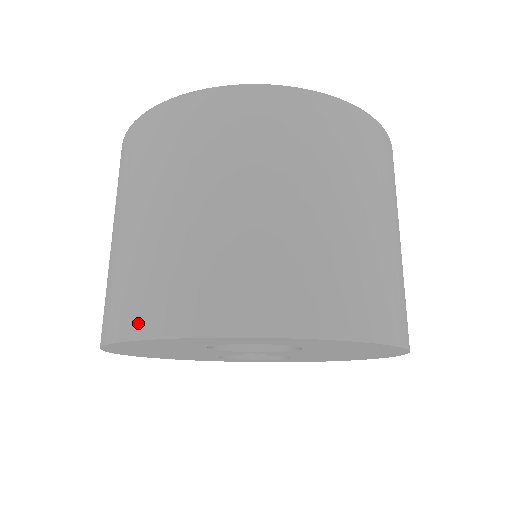
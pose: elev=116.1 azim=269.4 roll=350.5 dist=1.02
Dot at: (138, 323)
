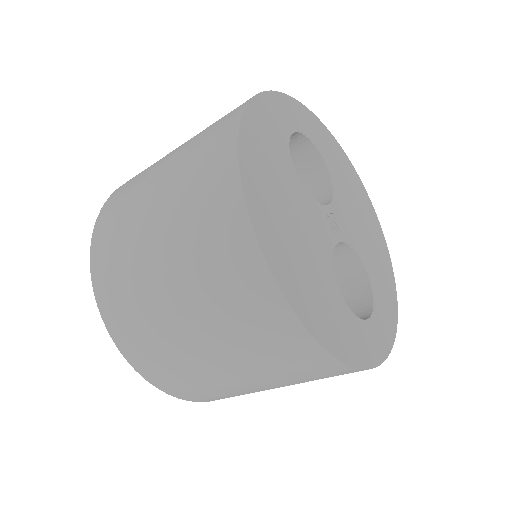
Dot at: (236, 112)
